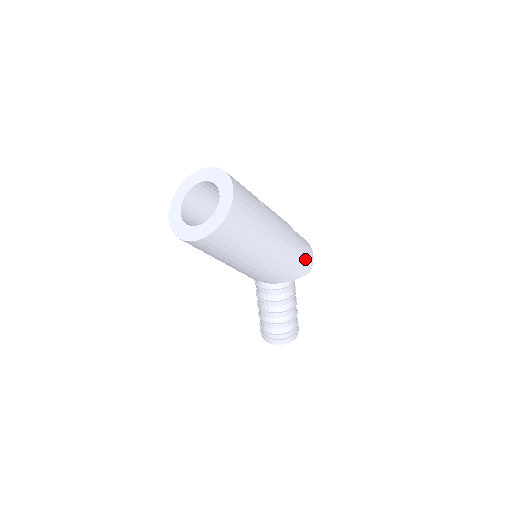
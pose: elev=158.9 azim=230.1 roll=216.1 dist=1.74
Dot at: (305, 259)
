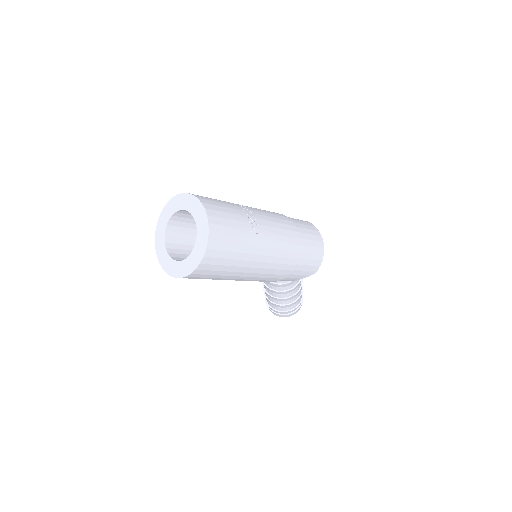
Dot at: (309, 266)
